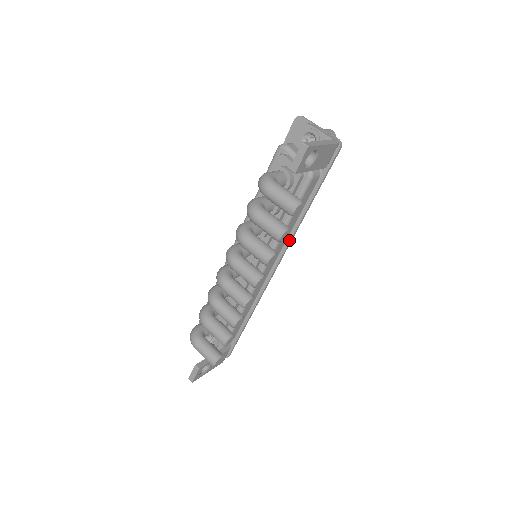
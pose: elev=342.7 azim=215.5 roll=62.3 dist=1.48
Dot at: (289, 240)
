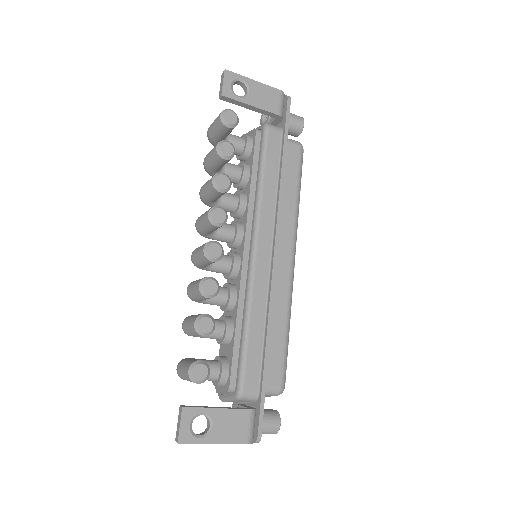
Dot at: (277, 210)
